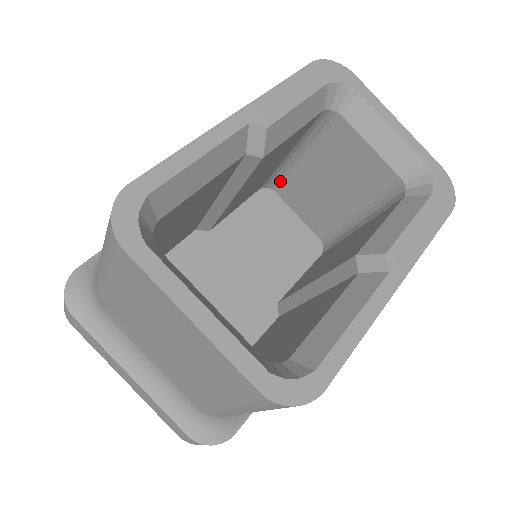
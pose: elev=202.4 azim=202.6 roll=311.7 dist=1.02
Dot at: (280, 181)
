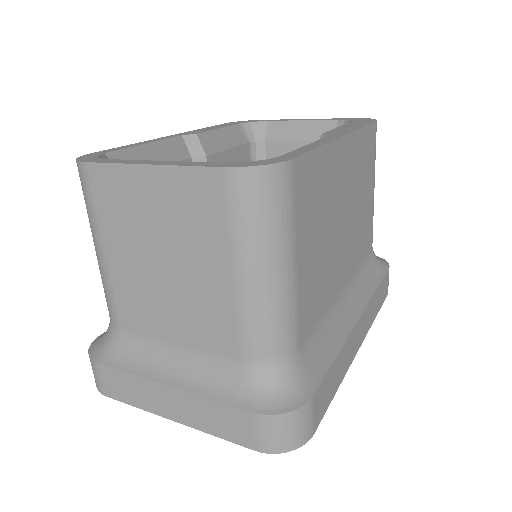
Dot at: occluded
